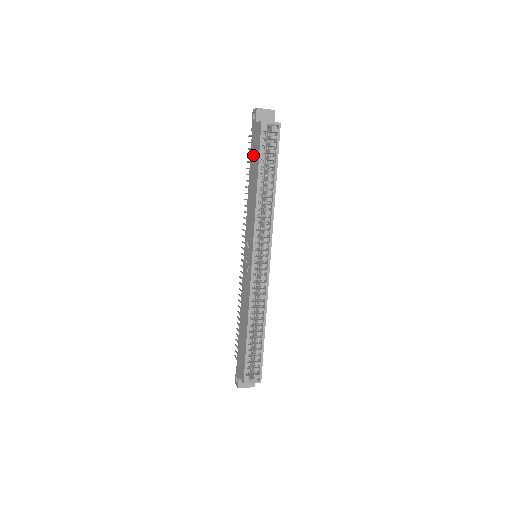
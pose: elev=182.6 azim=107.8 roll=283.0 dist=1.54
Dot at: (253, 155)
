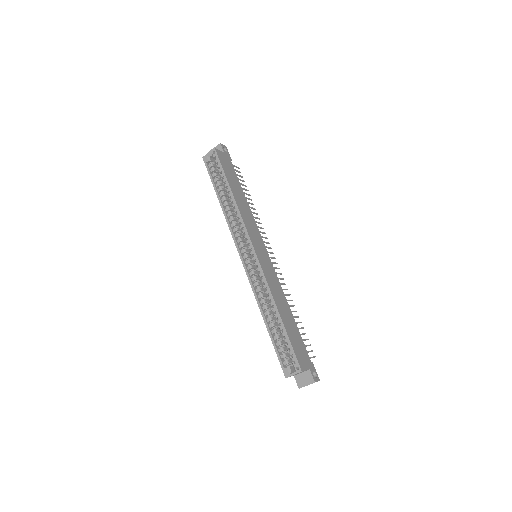
Dot at: occluded
